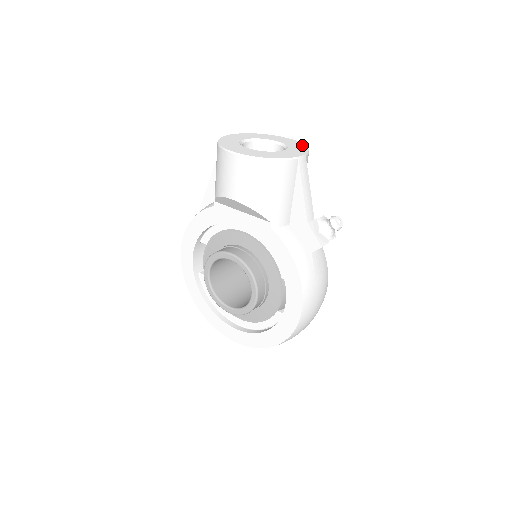
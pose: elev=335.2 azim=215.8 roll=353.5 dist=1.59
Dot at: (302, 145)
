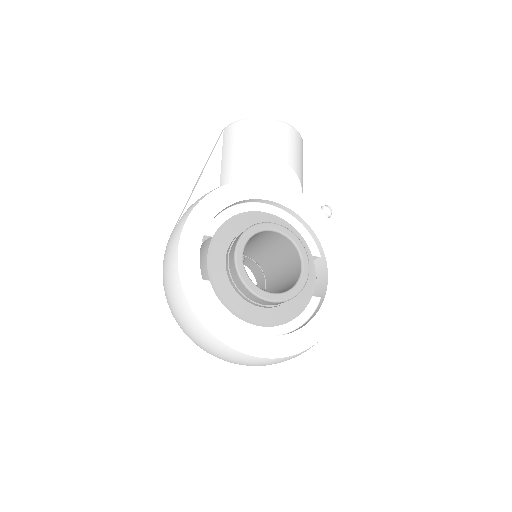
Dot at: occluded
